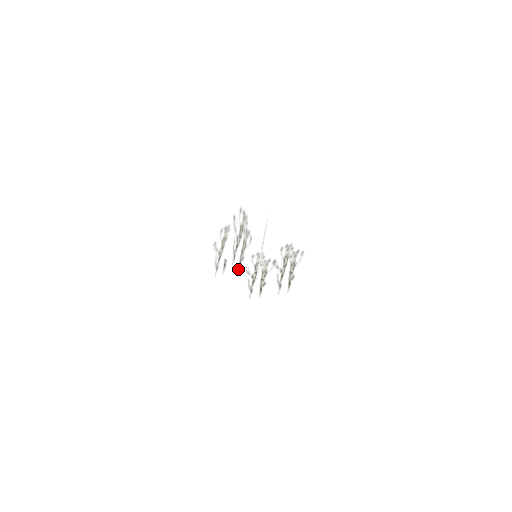
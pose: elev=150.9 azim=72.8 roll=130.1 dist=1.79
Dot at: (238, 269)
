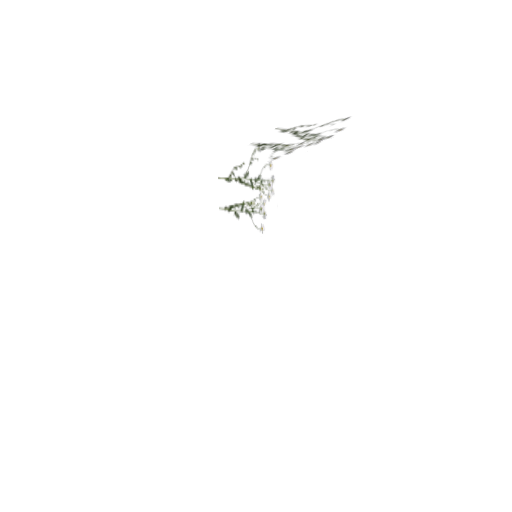
Dot at: (222, 207)
